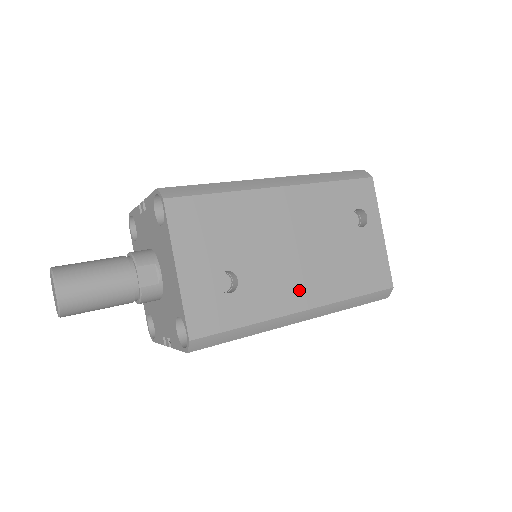
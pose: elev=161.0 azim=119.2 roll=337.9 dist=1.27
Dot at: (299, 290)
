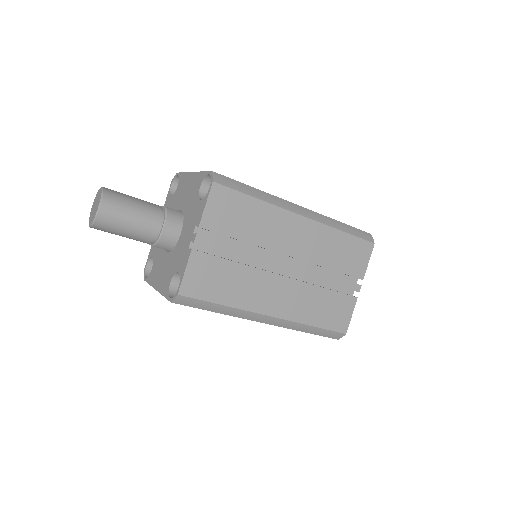
Dot at: occluded
